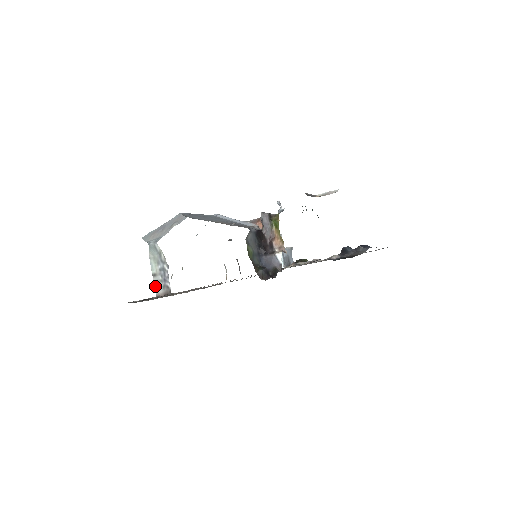
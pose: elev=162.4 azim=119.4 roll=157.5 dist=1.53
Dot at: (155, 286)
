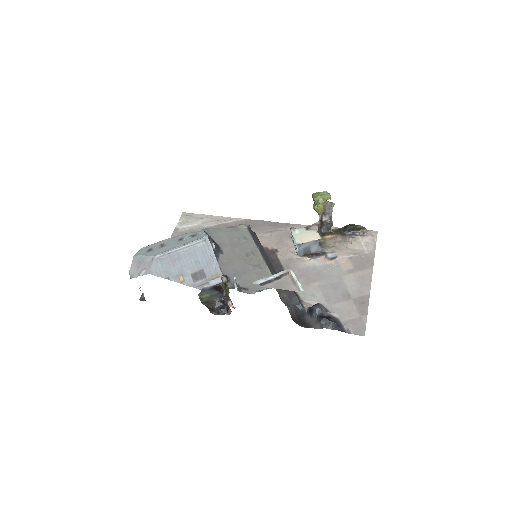
Dot at: occluded
